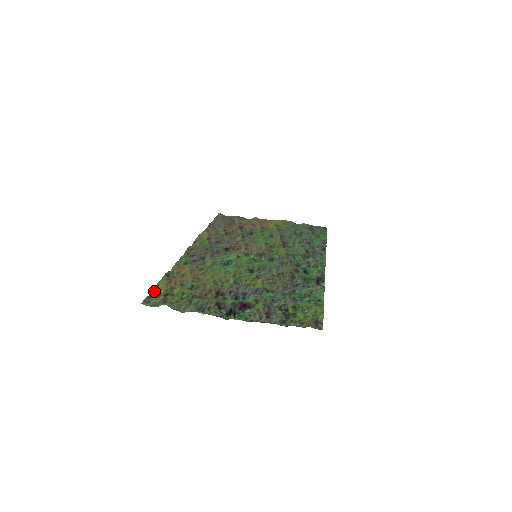
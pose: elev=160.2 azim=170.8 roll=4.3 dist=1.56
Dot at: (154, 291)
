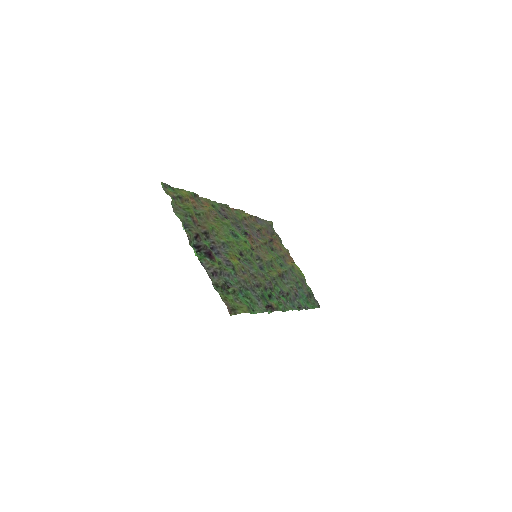
Dot at: (176, 189)
